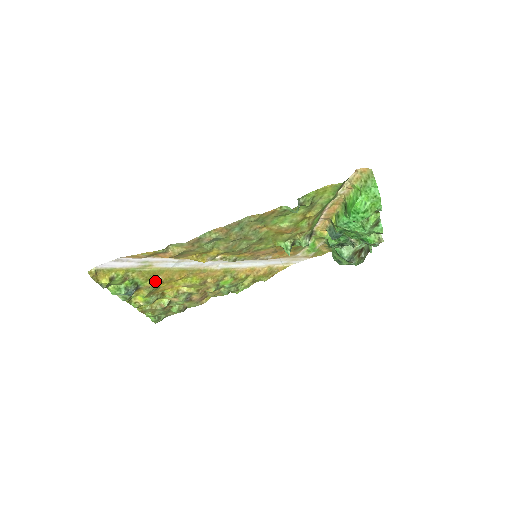
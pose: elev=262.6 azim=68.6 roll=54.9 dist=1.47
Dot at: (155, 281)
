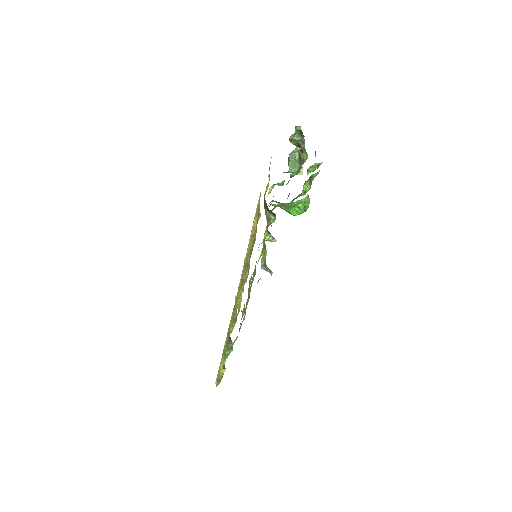
Dot at: (232, 328)
